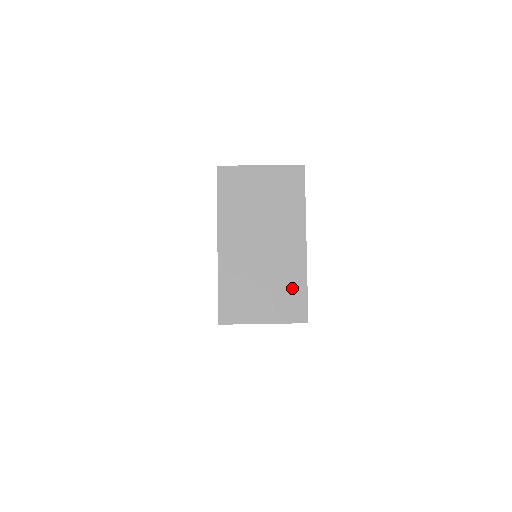
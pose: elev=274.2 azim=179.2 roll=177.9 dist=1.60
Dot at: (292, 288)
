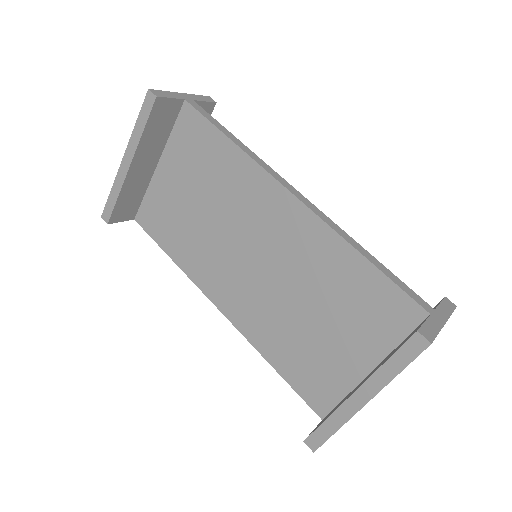
Dot at: occluded
